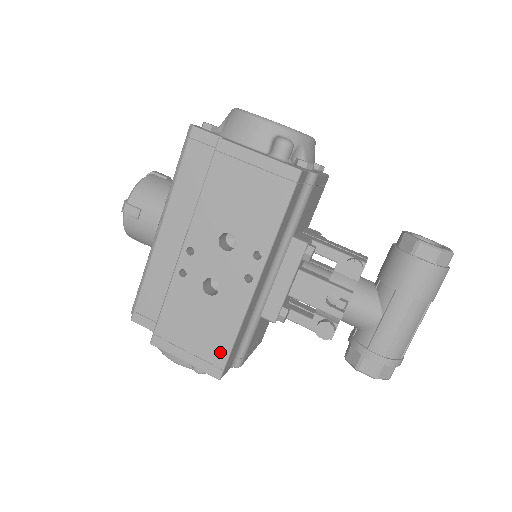
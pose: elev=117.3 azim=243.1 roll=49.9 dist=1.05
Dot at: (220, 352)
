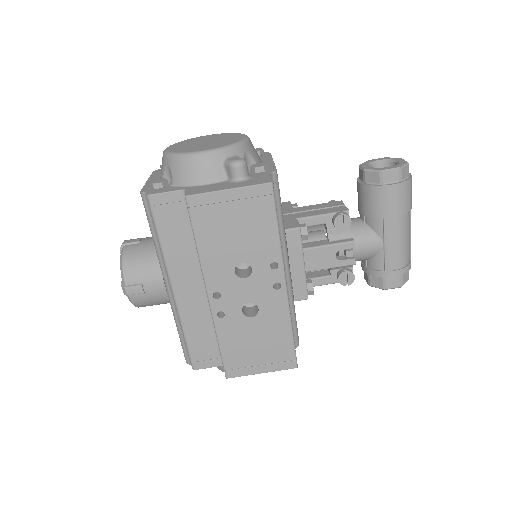
Dot at: (286, 350)
